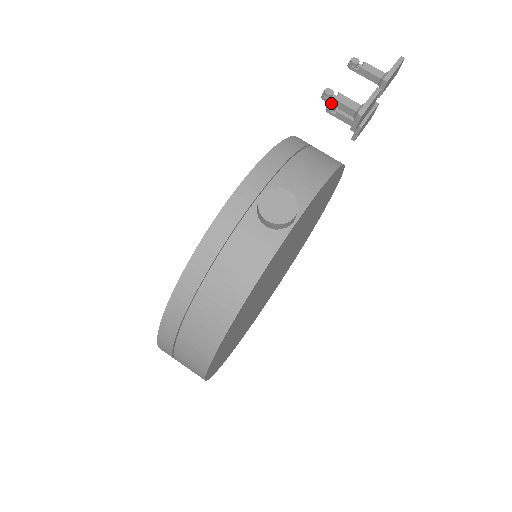
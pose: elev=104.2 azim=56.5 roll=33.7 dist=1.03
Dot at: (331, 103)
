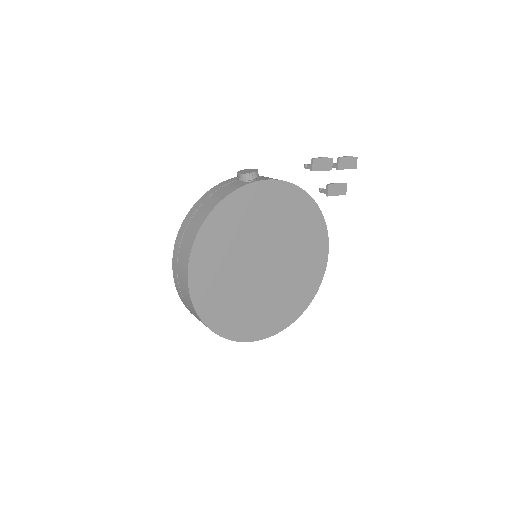
Dot at: (307, 168)
